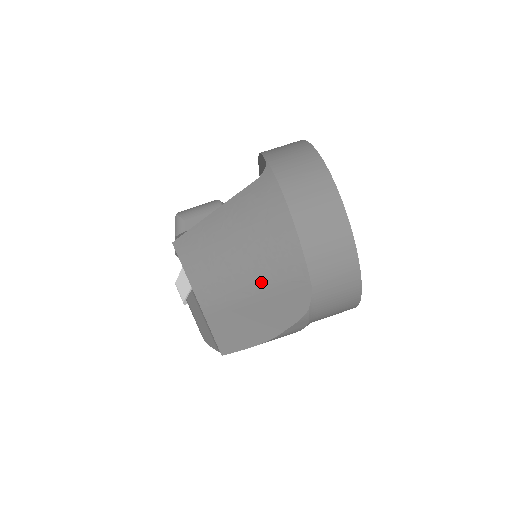
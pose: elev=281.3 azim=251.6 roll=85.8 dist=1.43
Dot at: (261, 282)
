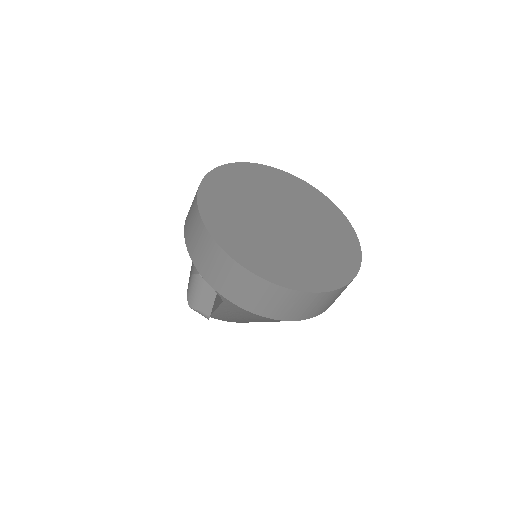
Dot at: occluded
